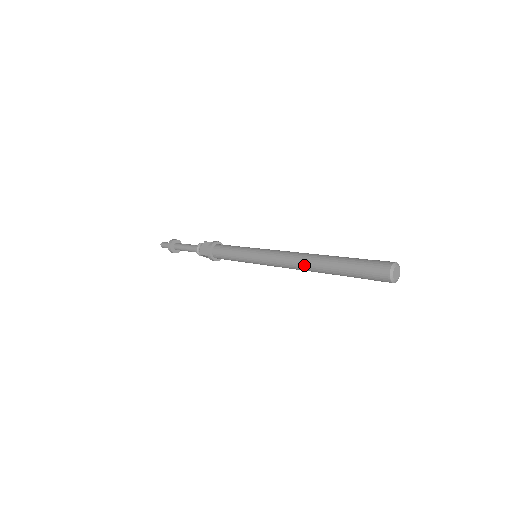
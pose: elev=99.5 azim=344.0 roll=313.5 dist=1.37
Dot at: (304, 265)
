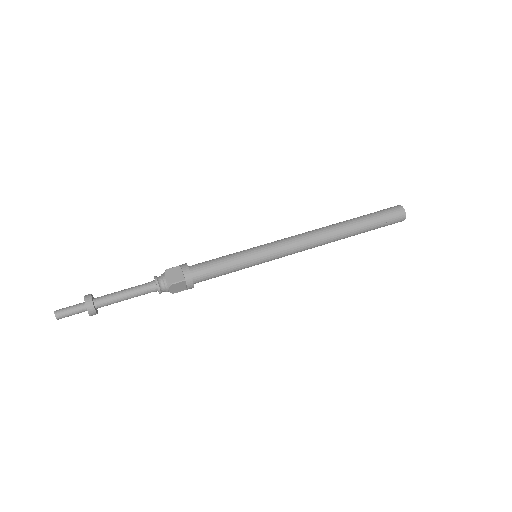
Dot at: (329, 235)
